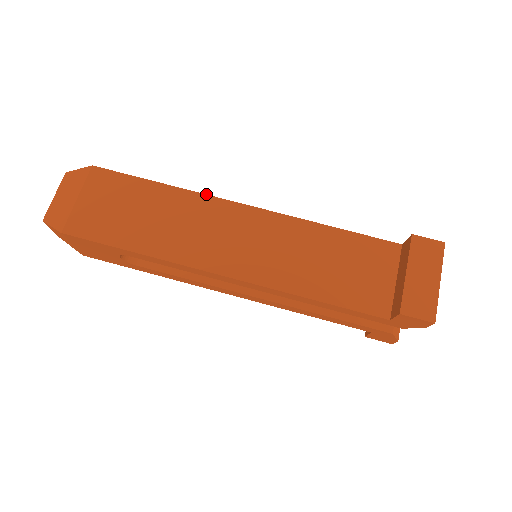
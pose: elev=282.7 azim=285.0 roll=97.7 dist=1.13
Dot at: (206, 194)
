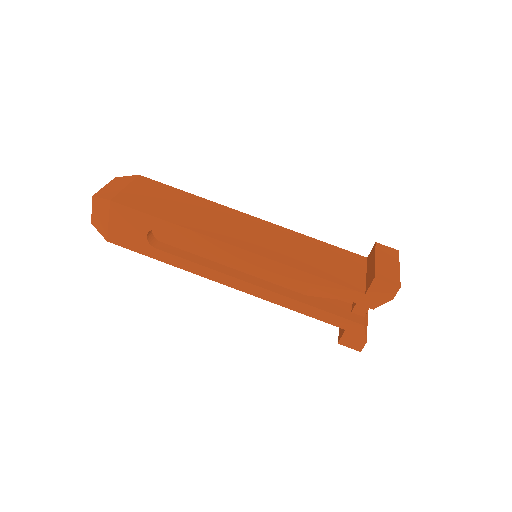
Dot at: occluded
